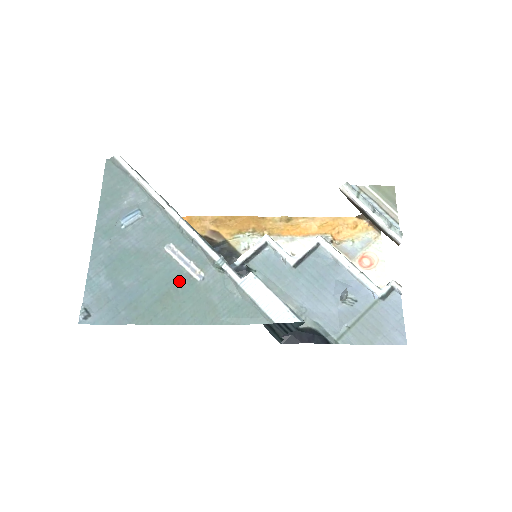
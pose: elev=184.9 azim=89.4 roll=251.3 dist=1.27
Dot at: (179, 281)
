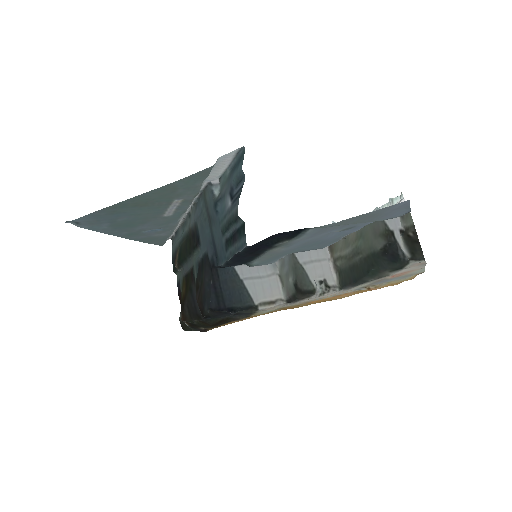
Dot at: (160, 205)
